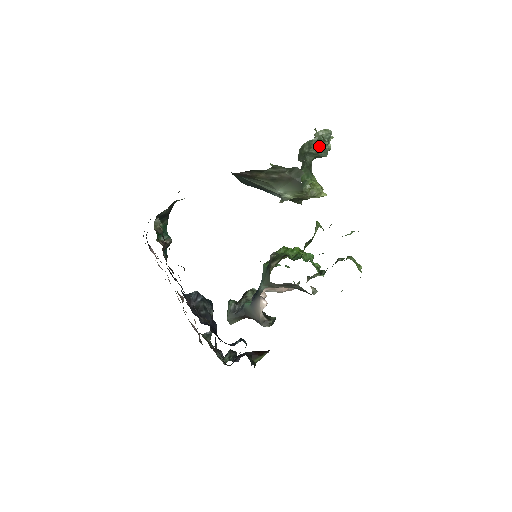
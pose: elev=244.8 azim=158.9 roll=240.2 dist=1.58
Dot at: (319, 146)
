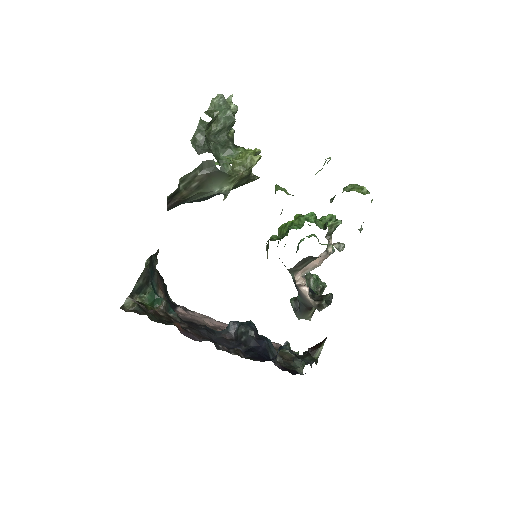
Dot at: (219, 119)
